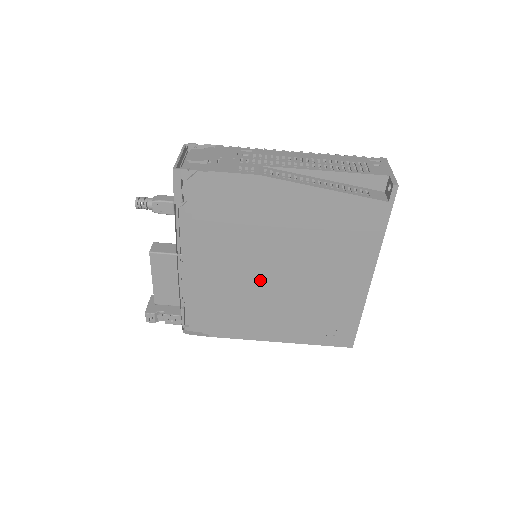
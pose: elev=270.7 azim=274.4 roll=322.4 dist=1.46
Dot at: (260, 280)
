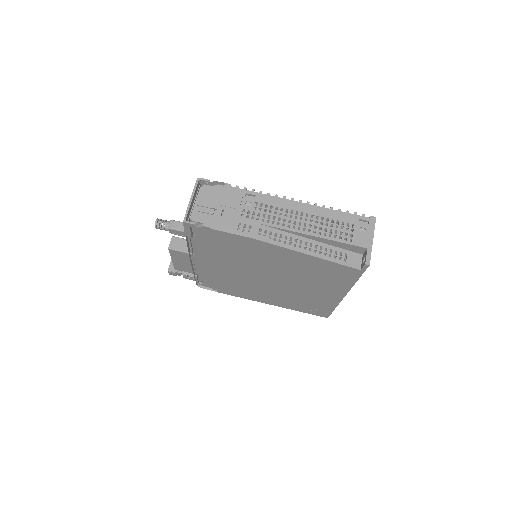
Dot at: (255, 279)
